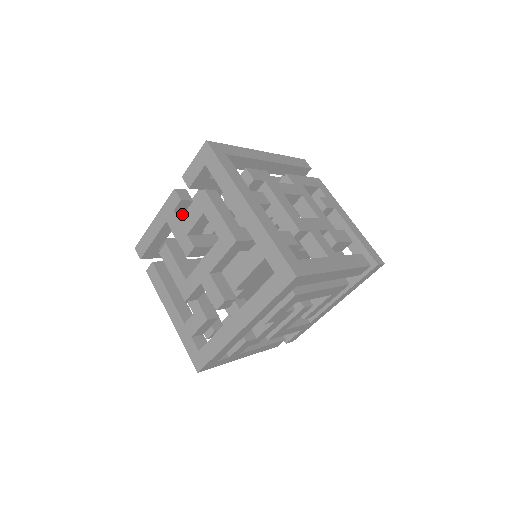
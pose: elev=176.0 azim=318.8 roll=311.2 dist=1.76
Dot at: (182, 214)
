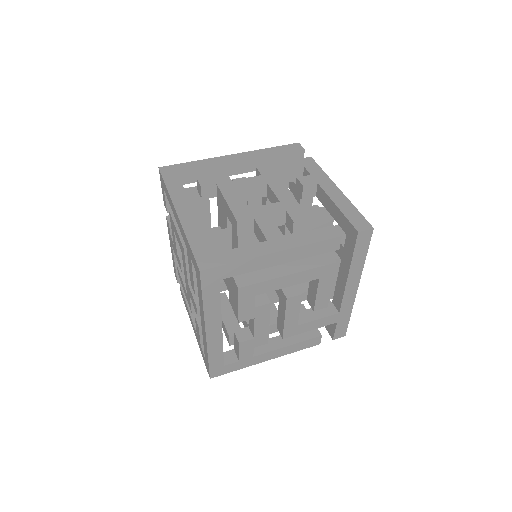
Dot at: occluded
